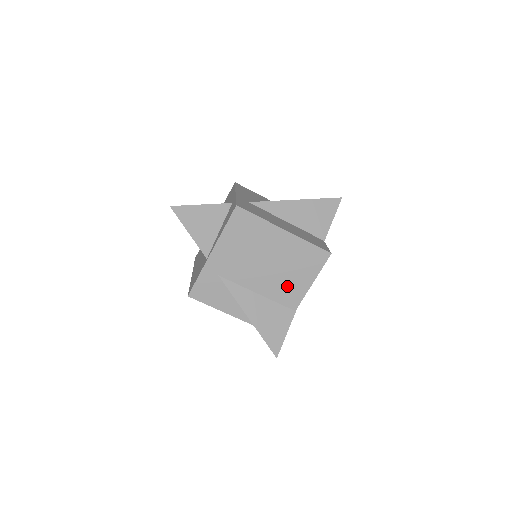
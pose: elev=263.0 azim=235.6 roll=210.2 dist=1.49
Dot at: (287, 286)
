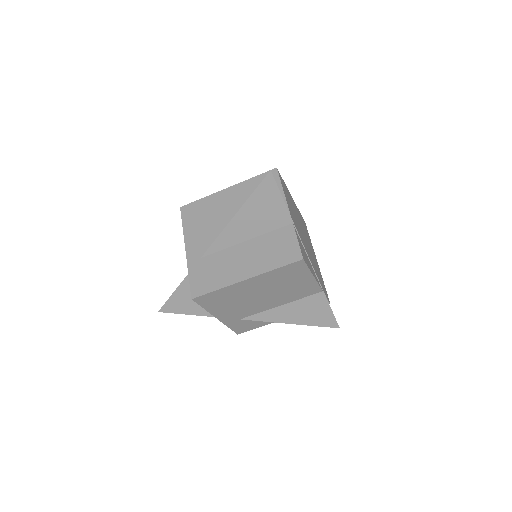
Dot at: (296, 290)
